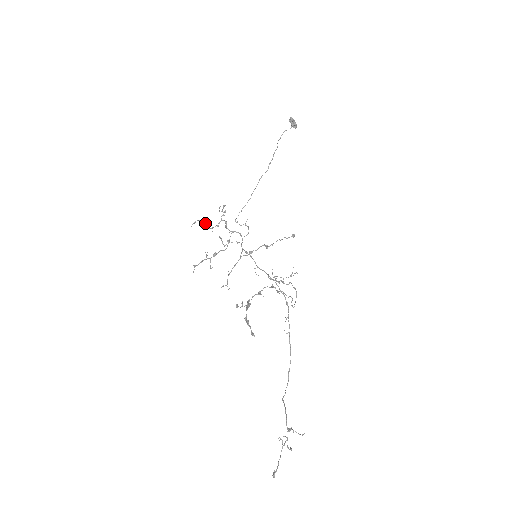
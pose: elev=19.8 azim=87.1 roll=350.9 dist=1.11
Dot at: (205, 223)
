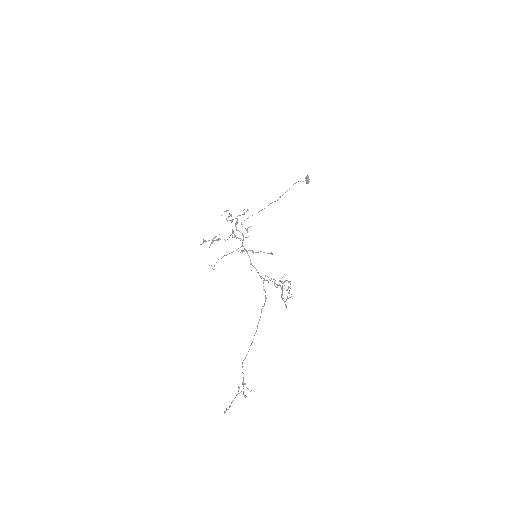
Dot at: (231, 215)
